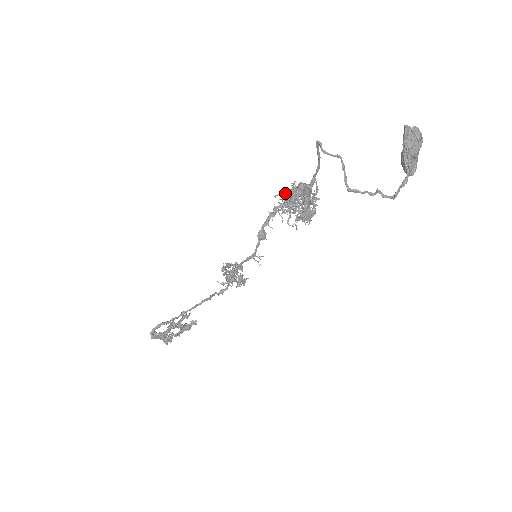
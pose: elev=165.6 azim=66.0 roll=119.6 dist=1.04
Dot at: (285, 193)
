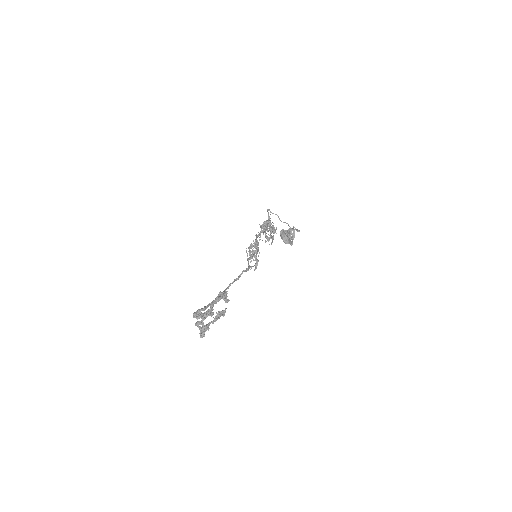
Dot at: (262, 226)
